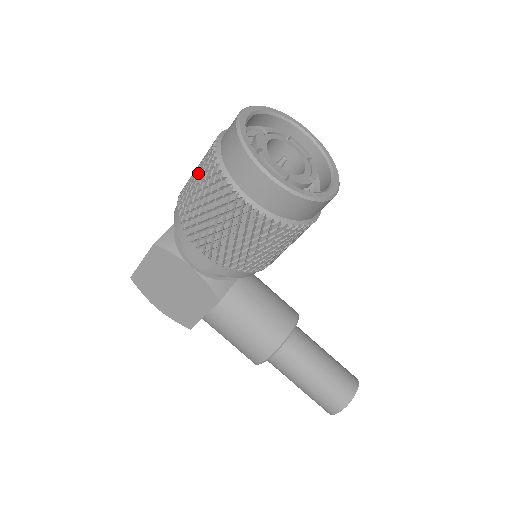
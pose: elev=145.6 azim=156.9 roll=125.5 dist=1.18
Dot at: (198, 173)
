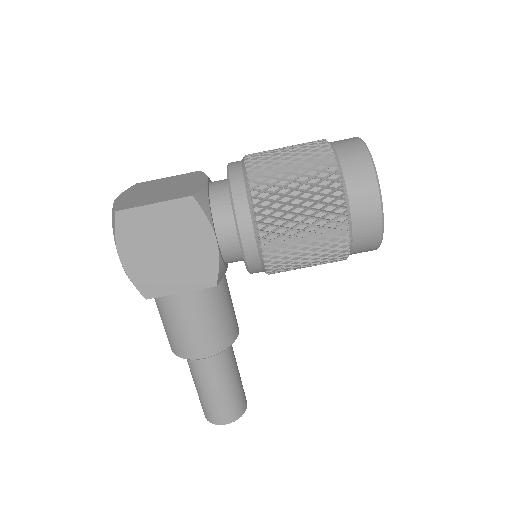
Dot at: (300, 164)
